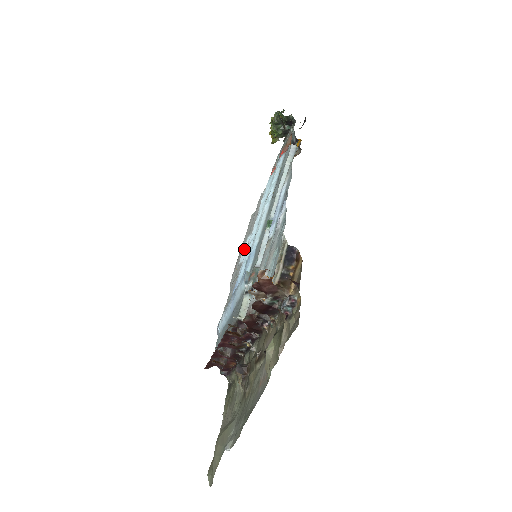
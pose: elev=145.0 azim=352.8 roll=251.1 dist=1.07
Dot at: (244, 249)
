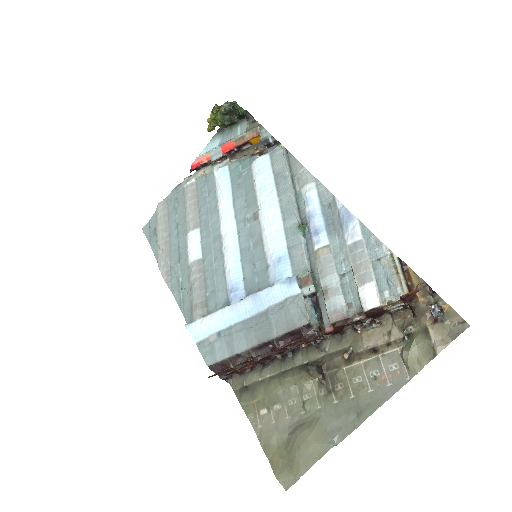
Dot at: (196, 244)
